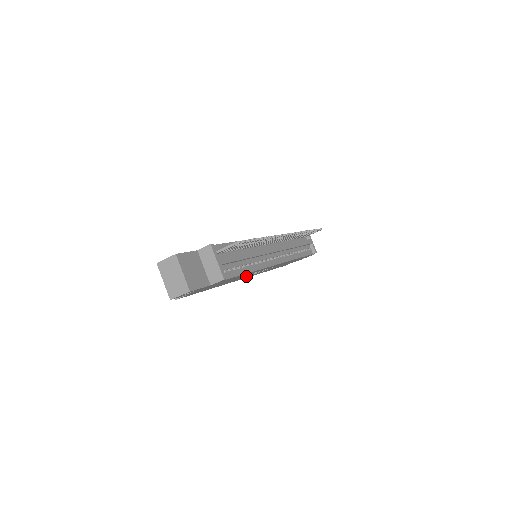
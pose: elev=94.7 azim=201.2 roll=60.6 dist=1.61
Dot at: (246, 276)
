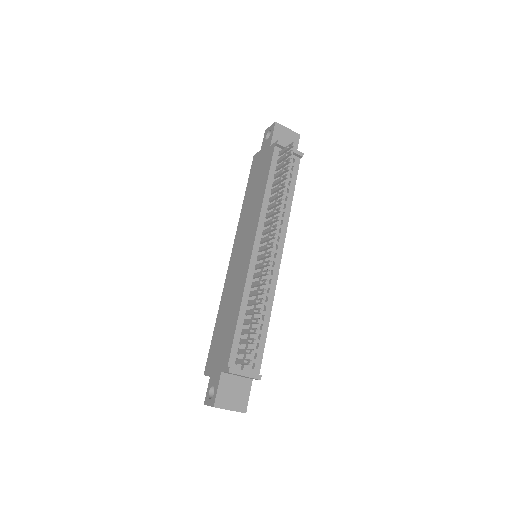
Dot at: occluded
